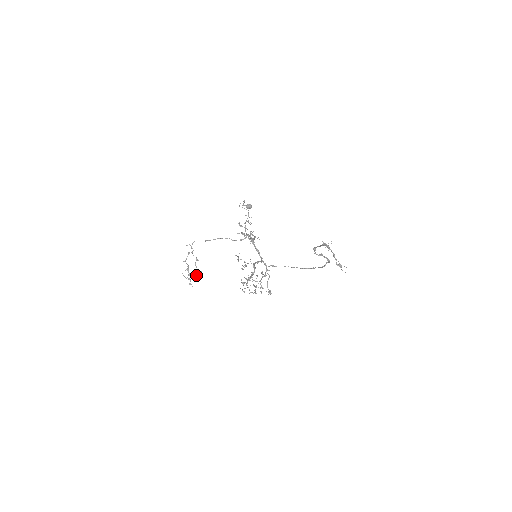
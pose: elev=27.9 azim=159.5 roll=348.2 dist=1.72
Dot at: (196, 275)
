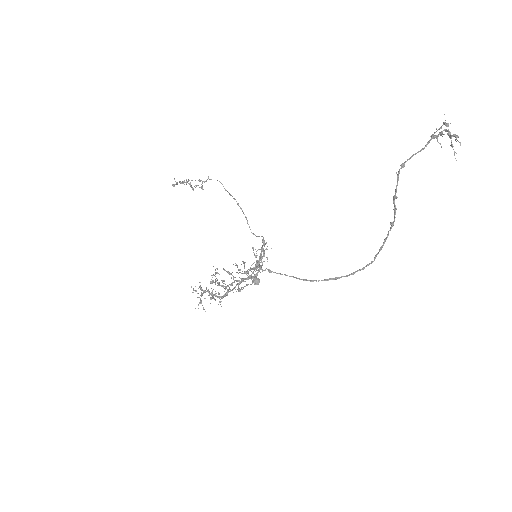
Dot at: occluded
